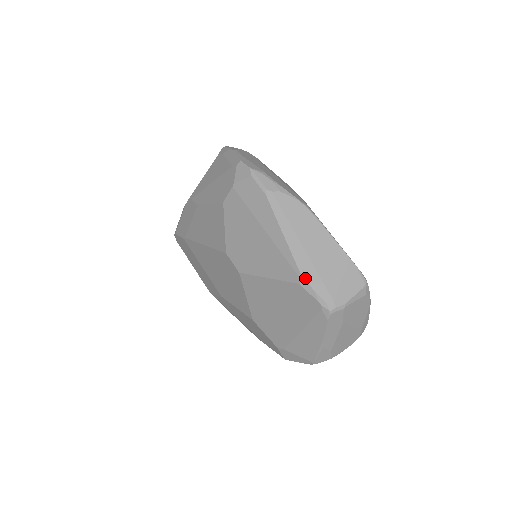
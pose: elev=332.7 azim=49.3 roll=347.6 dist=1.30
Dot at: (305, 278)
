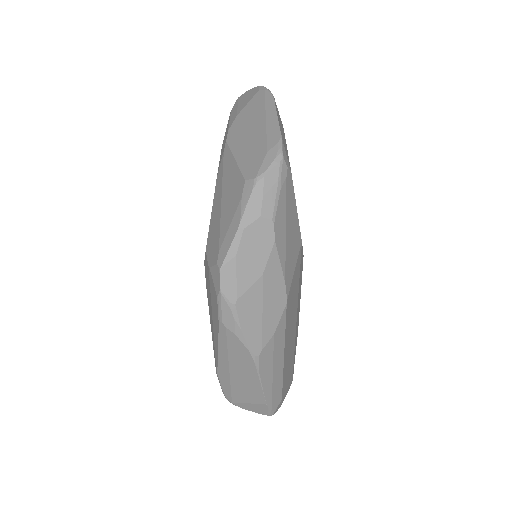
Dot at: (219, 379)
